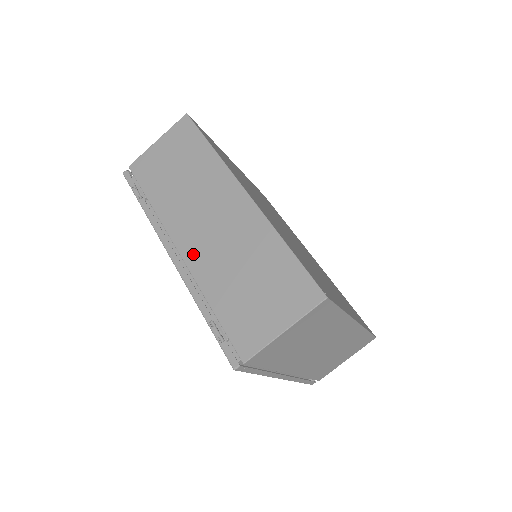
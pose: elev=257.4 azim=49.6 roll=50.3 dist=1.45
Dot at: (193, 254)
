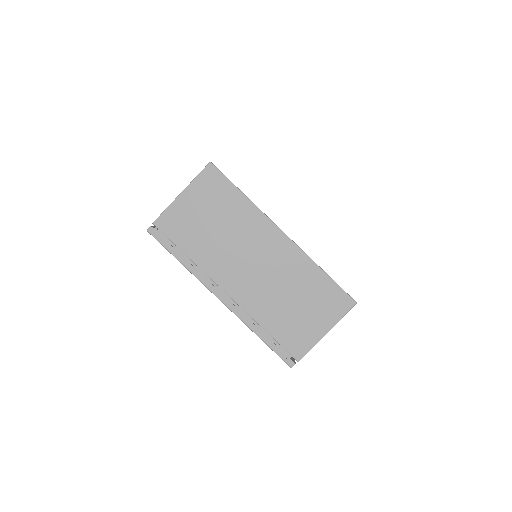
Dot at: occluded
